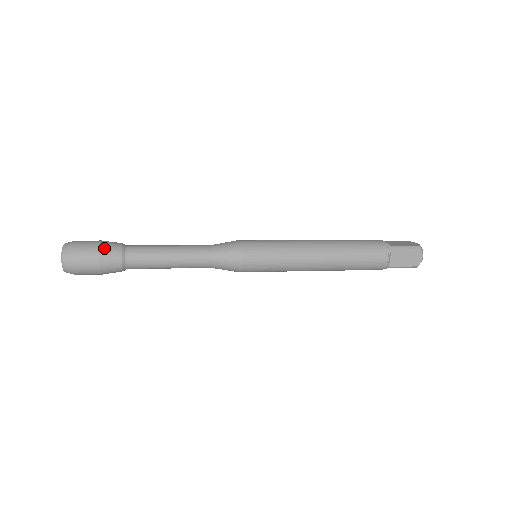
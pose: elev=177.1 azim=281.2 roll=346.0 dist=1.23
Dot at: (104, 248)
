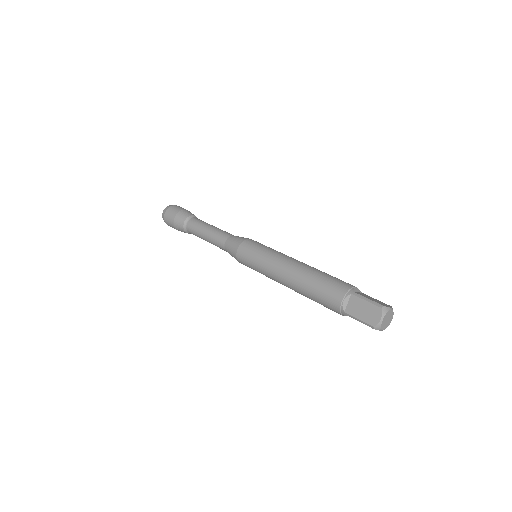
Dot at: (176, 226)
